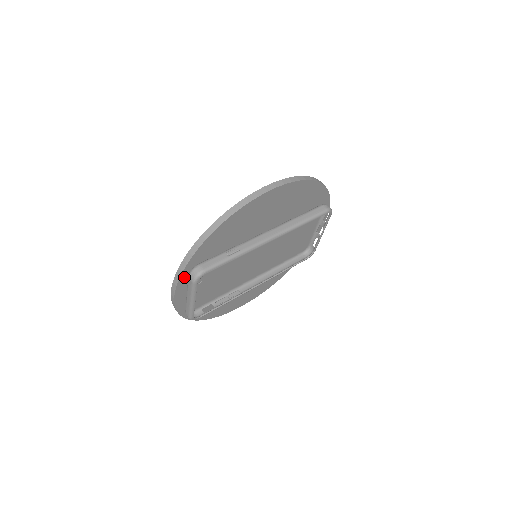
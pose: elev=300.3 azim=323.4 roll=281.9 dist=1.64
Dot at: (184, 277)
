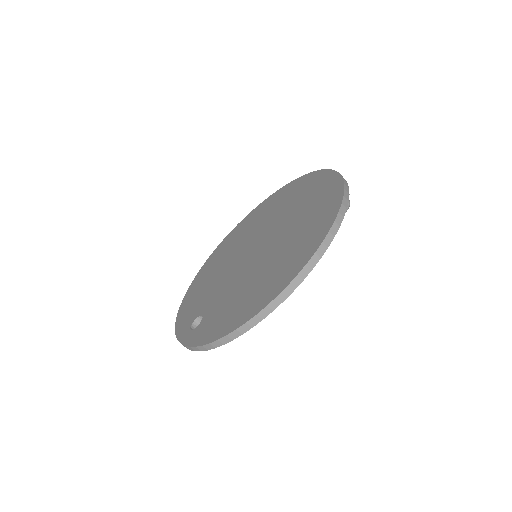
Dot at: occluded
